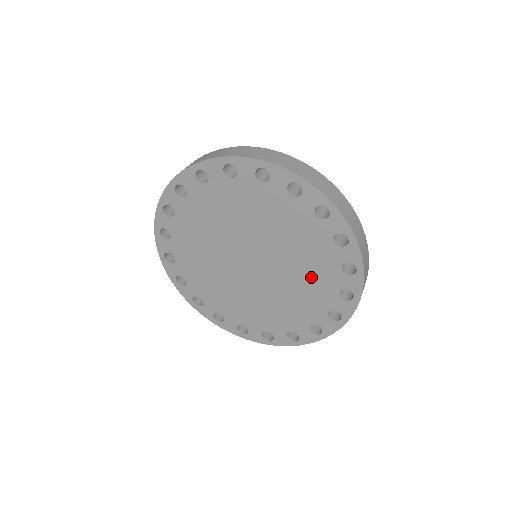
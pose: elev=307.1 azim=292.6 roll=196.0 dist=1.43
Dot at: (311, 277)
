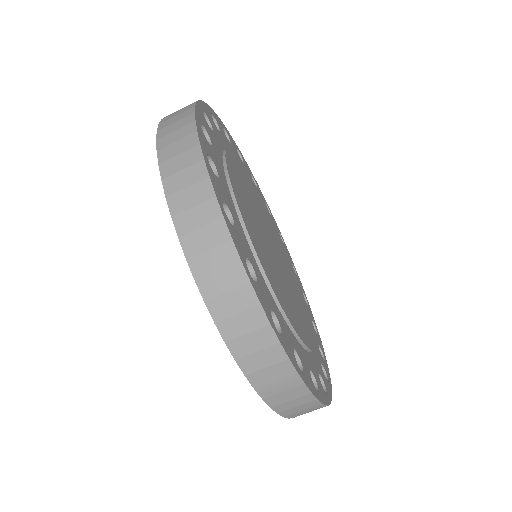
Dot at: occluded
